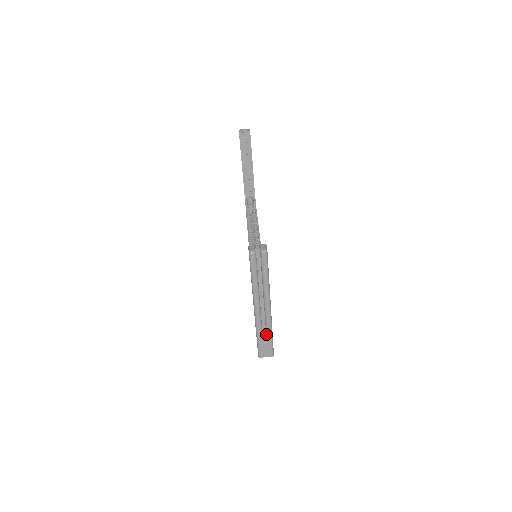
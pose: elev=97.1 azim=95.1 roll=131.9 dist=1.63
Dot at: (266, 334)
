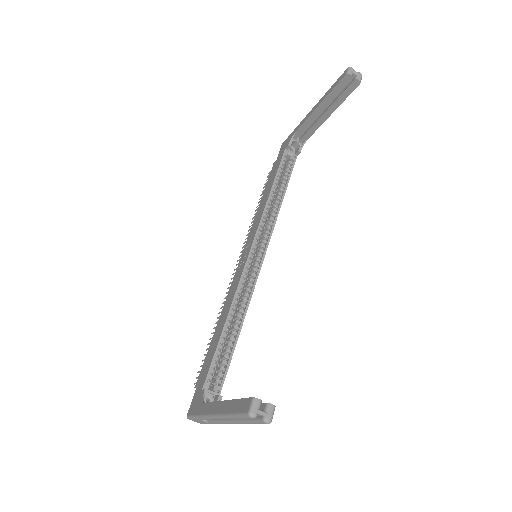
Dot at: (209, 420)
